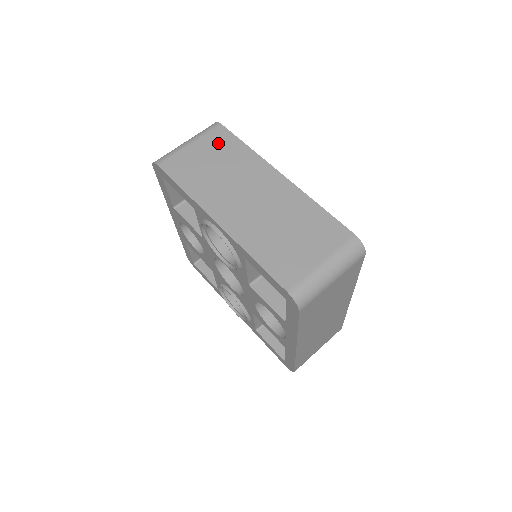
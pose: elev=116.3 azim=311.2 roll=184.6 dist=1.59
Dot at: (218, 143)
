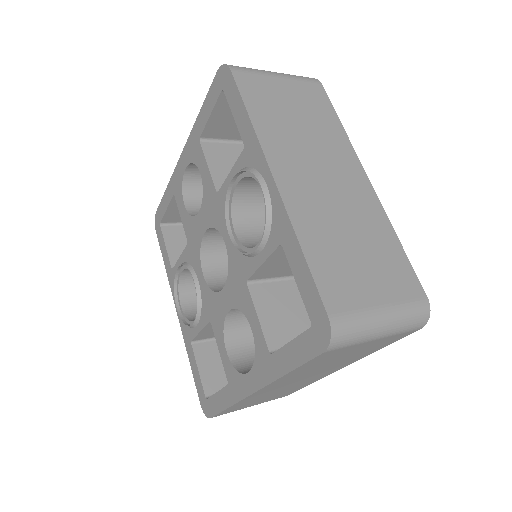
Dot at: (310, 98)
